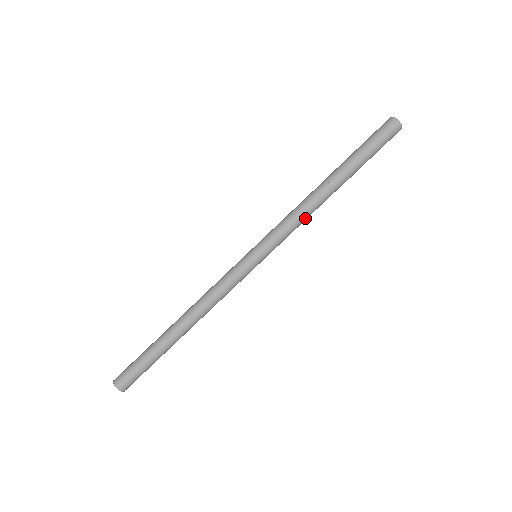
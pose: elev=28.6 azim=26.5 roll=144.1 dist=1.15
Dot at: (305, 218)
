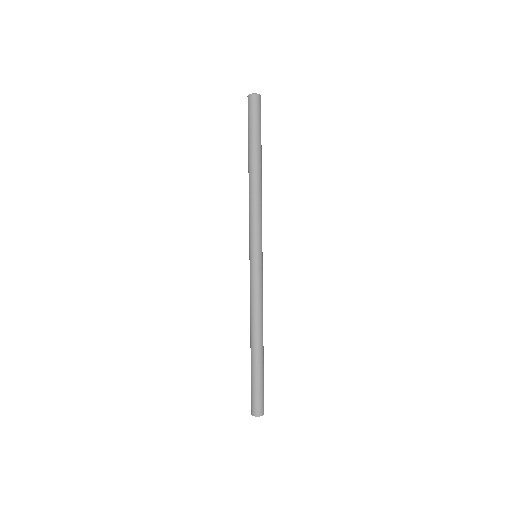
Dot at: (258, 204)
